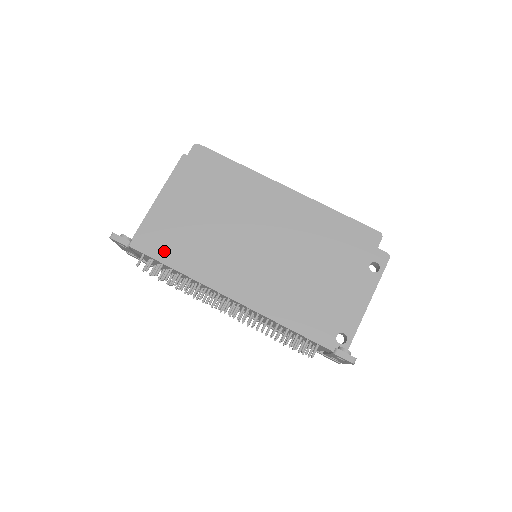
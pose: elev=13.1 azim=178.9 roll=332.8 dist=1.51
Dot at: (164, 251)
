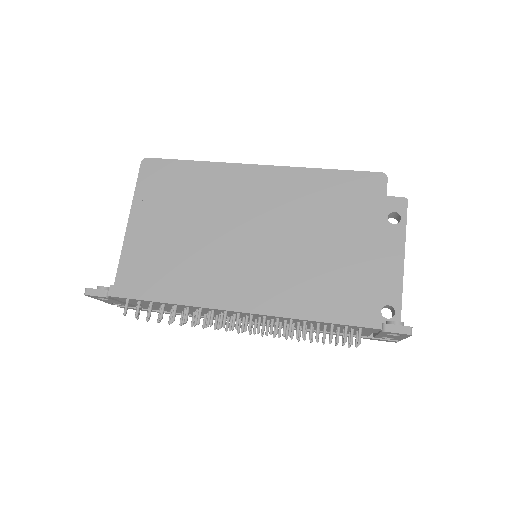
Dot at: (147, 287)
